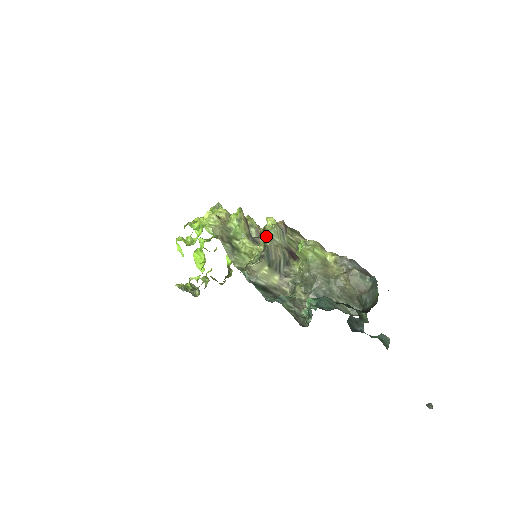
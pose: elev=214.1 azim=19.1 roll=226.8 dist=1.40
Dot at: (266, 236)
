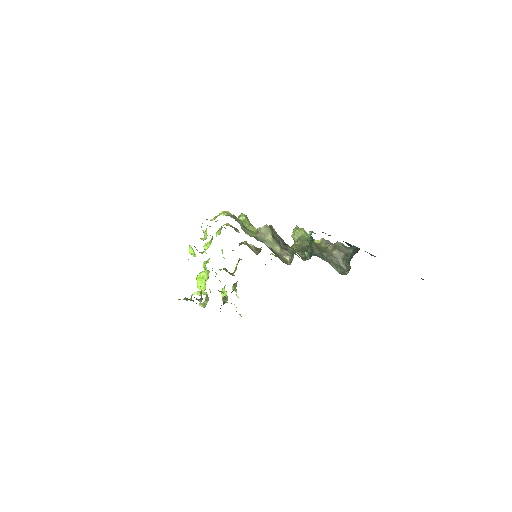
Dot at: occluded
